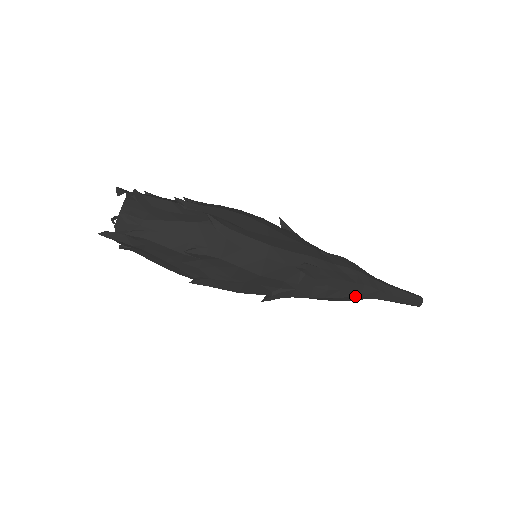
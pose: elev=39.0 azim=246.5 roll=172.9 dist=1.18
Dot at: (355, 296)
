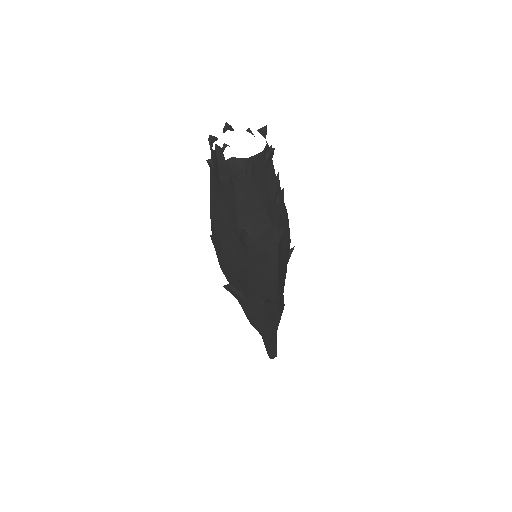
Dot at: (259, 329)
